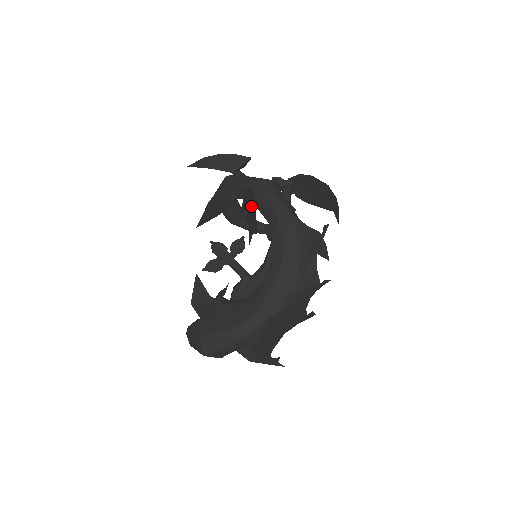
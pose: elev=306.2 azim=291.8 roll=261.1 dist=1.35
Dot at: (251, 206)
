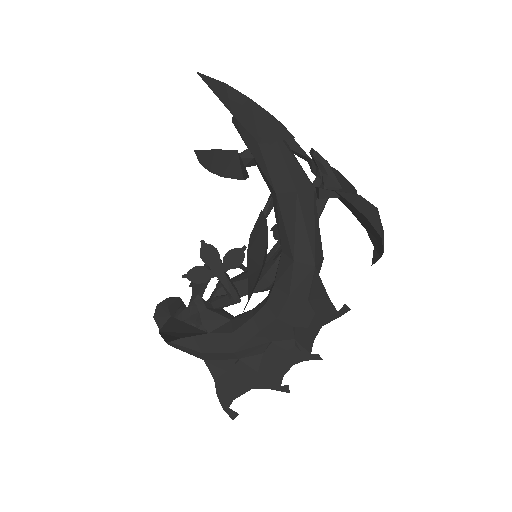
Dot at: (259, 274)
